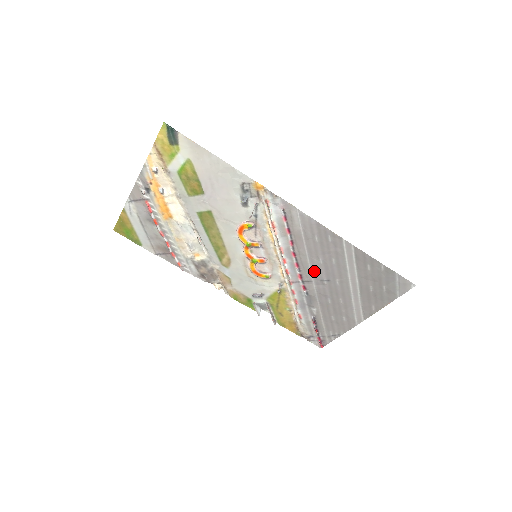
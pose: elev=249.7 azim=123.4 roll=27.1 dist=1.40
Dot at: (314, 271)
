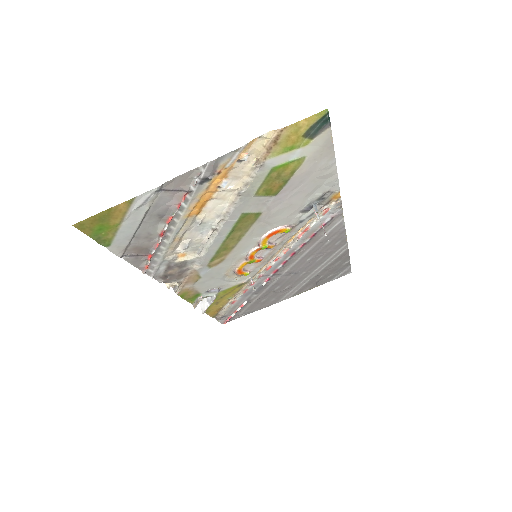
Dot at: (293, 266)
